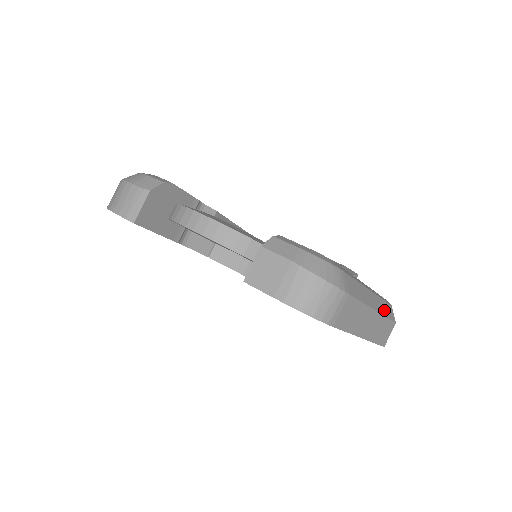
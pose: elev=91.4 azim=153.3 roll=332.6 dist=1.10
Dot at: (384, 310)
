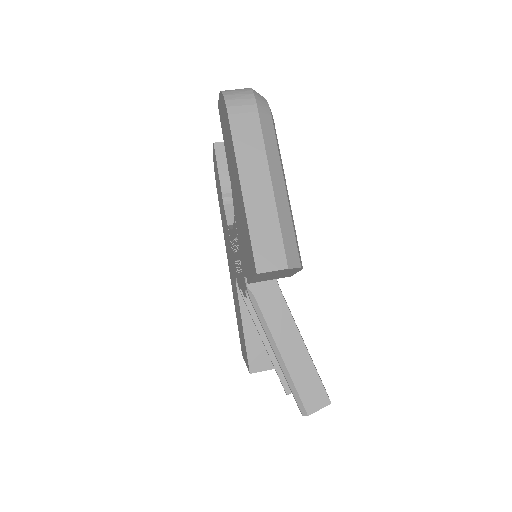
Dot at: (285, 225)
